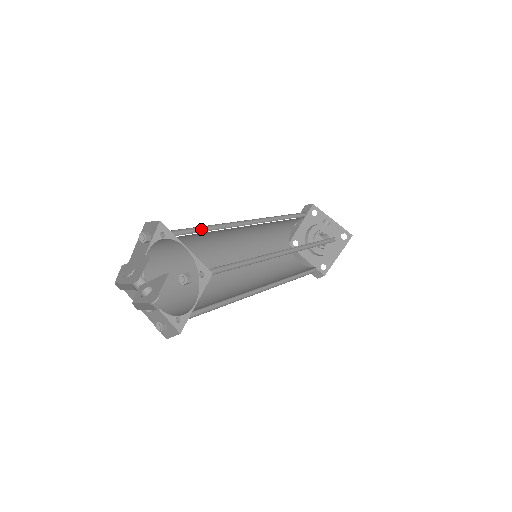
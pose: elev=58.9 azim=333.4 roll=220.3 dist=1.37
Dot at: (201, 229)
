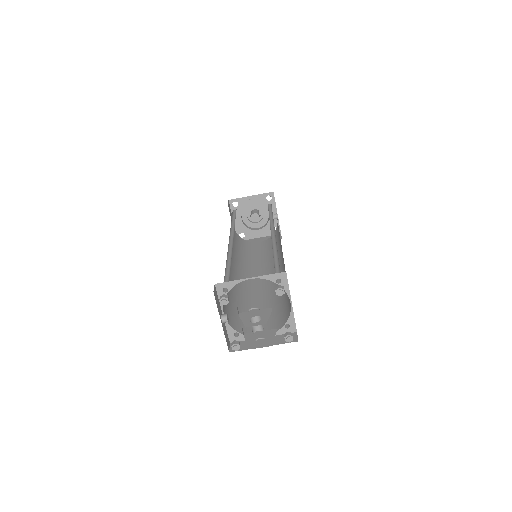
Dot at: occluded
